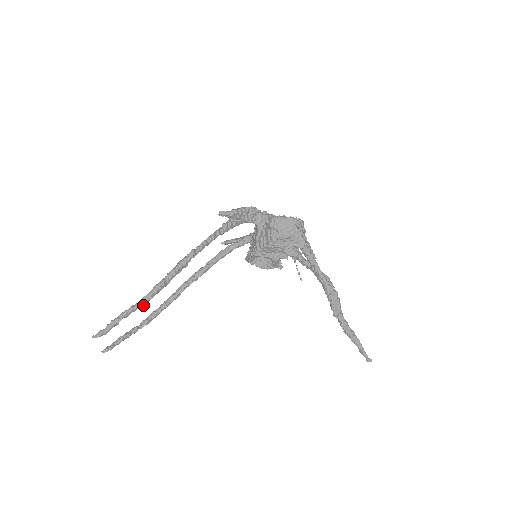
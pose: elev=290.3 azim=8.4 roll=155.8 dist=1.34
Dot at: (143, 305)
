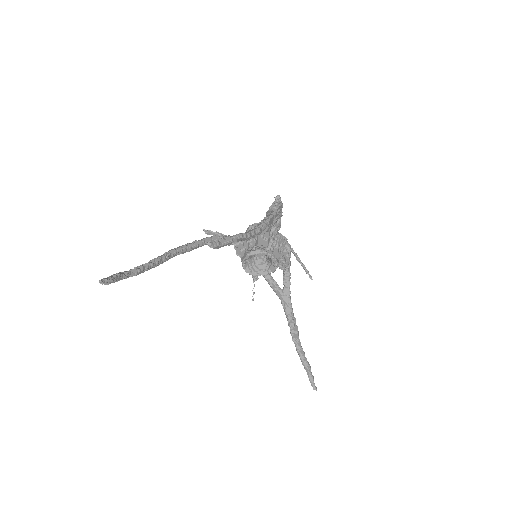
Dot at: occluded
